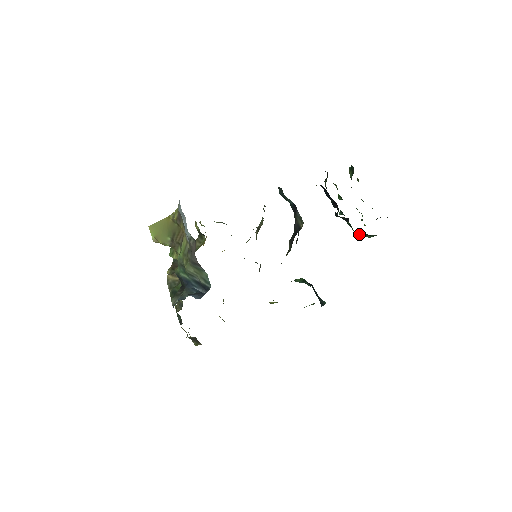
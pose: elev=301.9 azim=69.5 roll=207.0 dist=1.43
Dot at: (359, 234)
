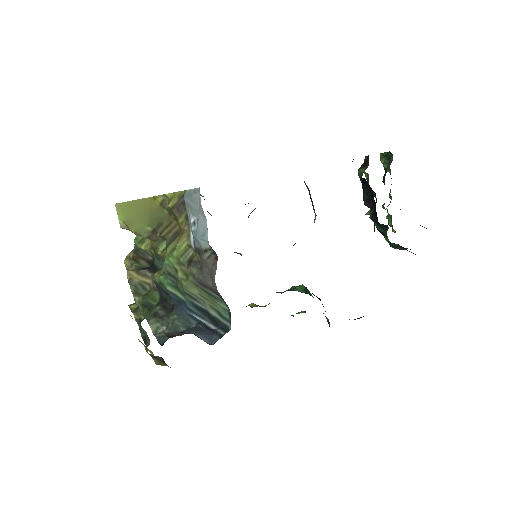
Dot at: (391, 245)
